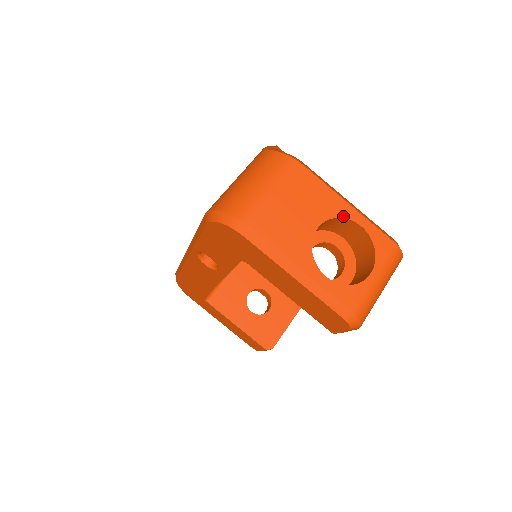
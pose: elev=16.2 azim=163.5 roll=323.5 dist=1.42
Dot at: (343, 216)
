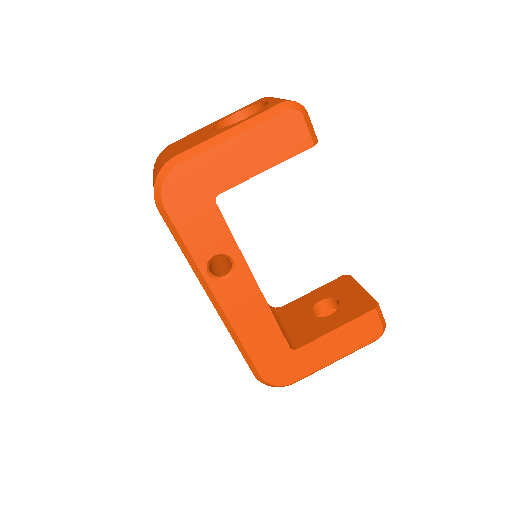
Dot at: (220, 121)
